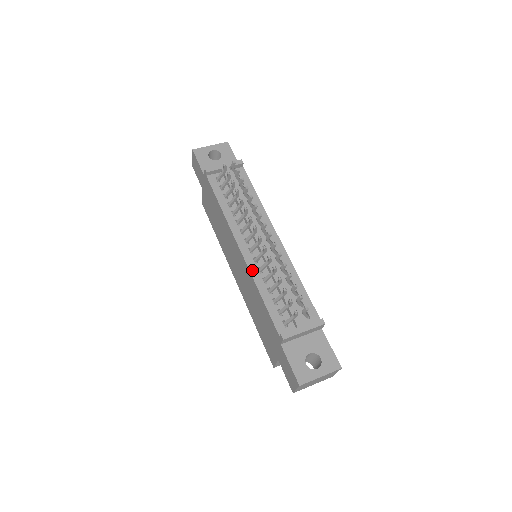
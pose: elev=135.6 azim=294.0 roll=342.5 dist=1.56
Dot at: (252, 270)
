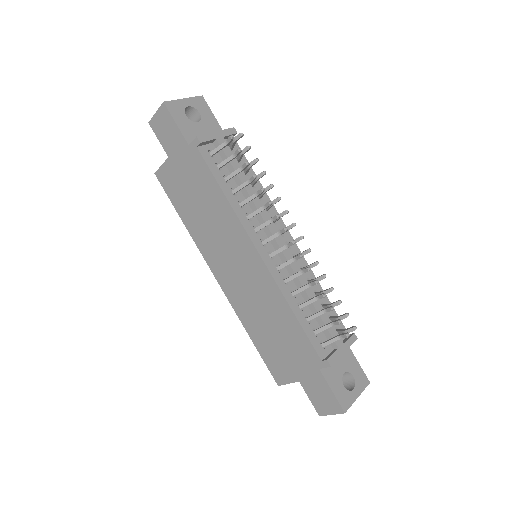
Dot at: (278, 282)
